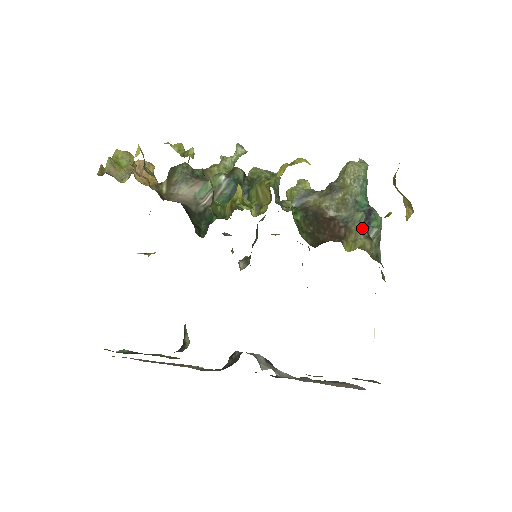
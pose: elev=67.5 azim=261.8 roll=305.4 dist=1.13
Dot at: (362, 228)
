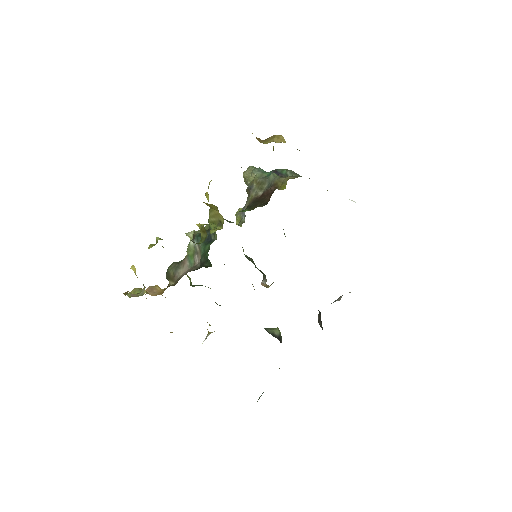
Dot at: (280, 178)
